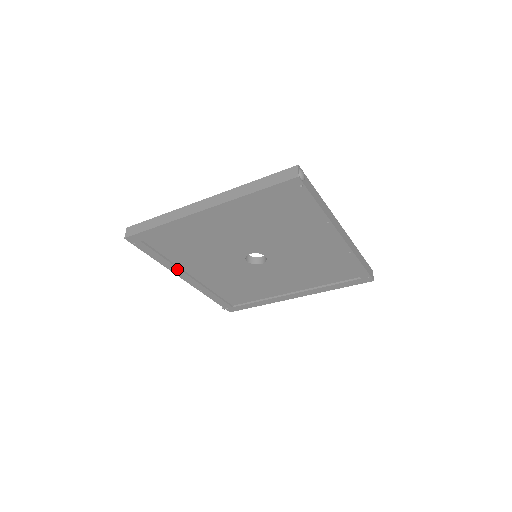
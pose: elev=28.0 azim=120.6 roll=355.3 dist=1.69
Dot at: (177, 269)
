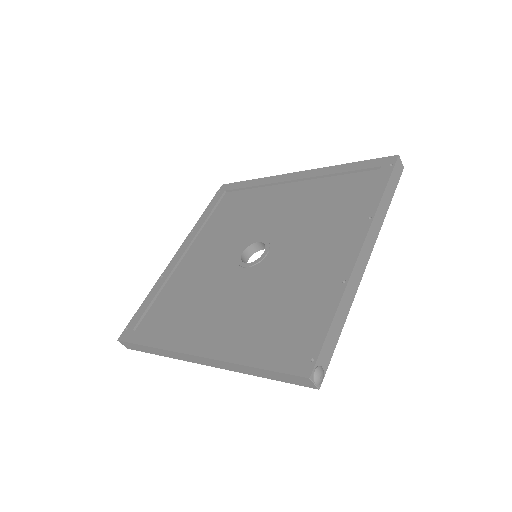
Dot at: occluded
